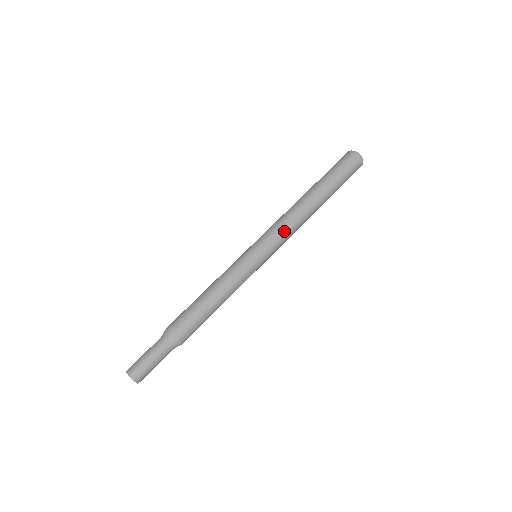
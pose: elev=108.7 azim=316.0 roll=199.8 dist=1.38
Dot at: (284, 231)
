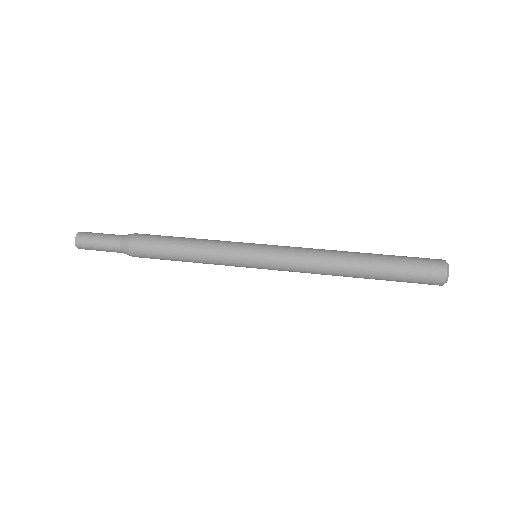
Dot at: (298, 250)
